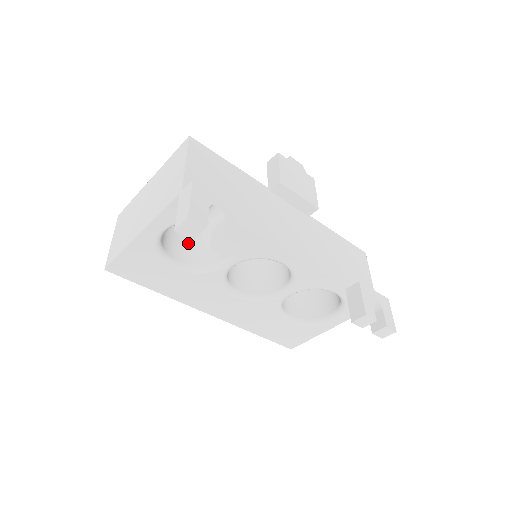
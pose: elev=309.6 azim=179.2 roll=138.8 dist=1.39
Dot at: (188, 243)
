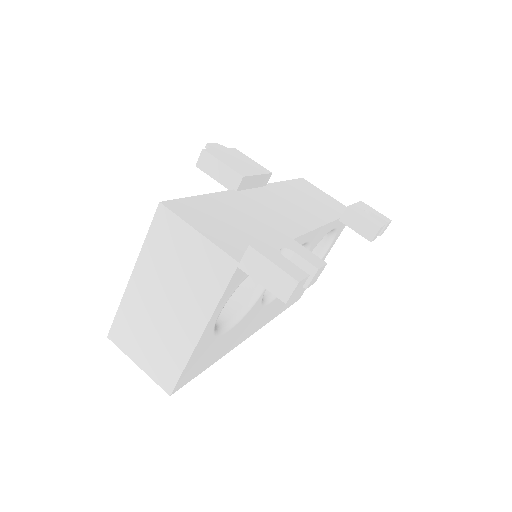
Dot at: occluded
